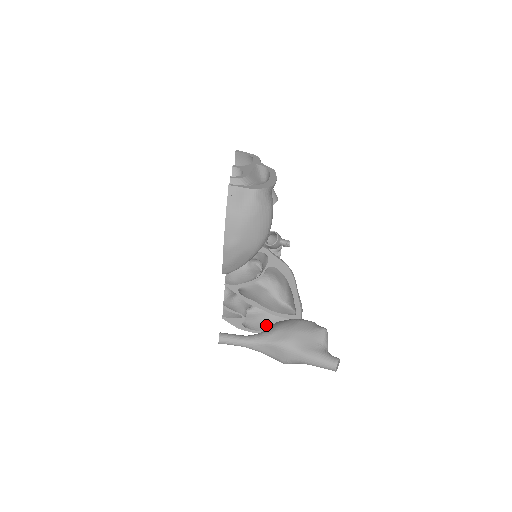
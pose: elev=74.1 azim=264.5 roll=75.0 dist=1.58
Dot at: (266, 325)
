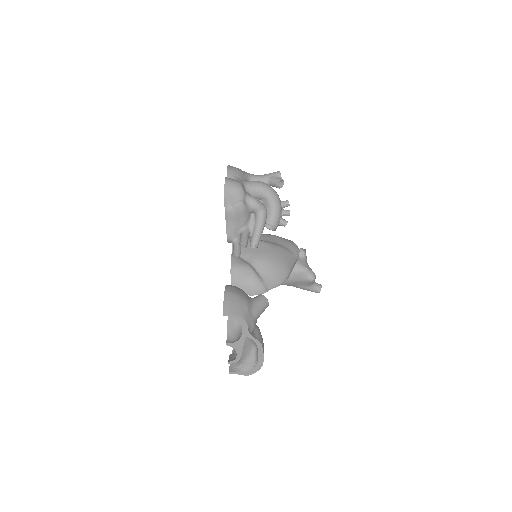
Dot at: occluded
